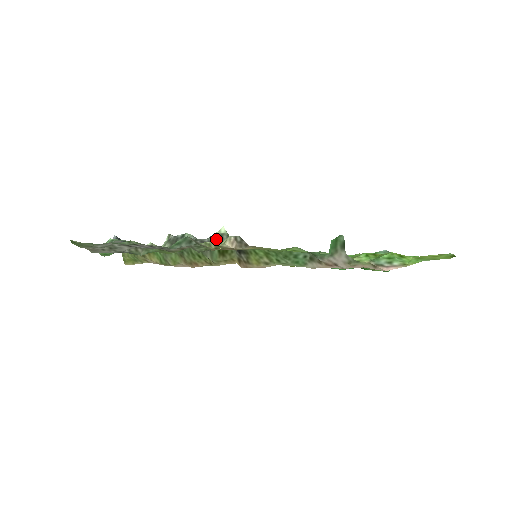
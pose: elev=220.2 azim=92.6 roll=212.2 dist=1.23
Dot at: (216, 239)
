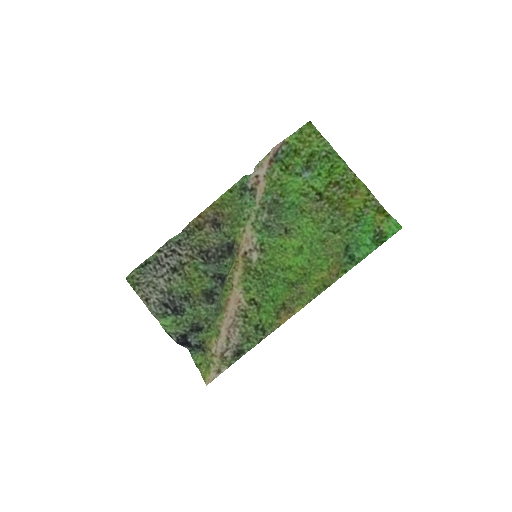
Dot at: (220, 258)
